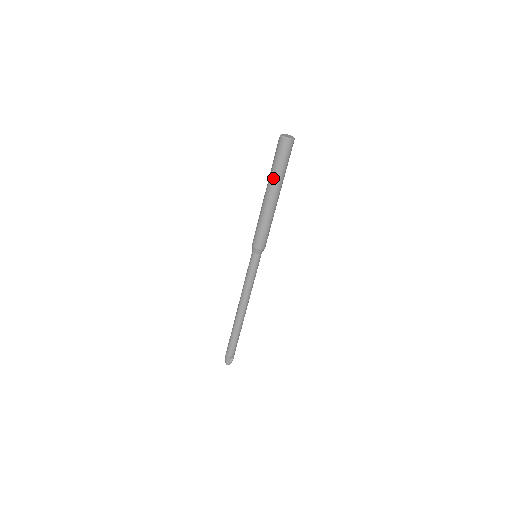
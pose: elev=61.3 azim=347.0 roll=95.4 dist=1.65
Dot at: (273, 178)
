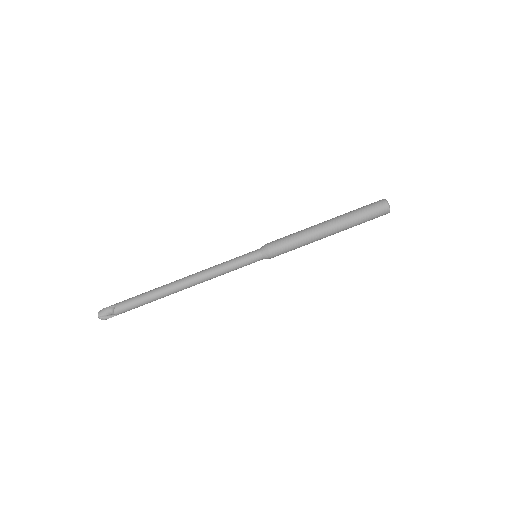
Dot at: (348, 221)
